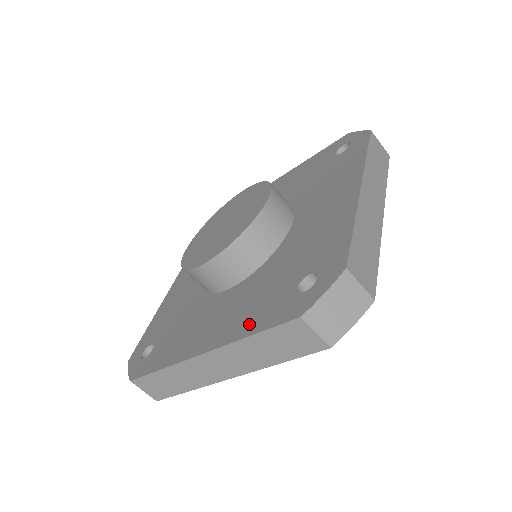
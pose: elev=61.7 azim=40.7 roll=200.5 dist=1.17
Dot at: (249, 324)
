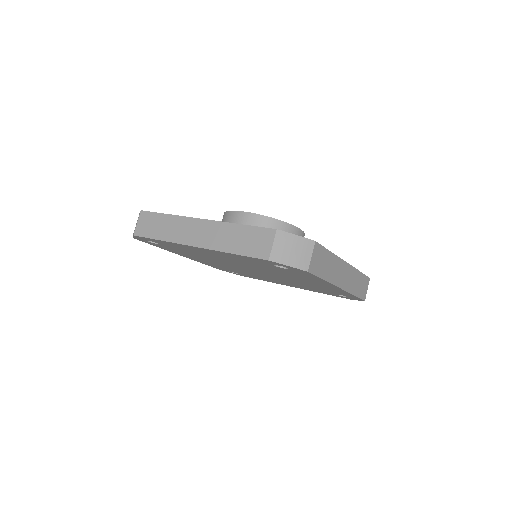
Dot at: occluded
